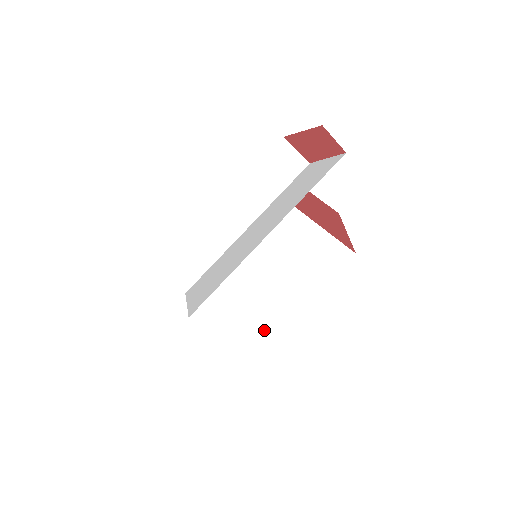
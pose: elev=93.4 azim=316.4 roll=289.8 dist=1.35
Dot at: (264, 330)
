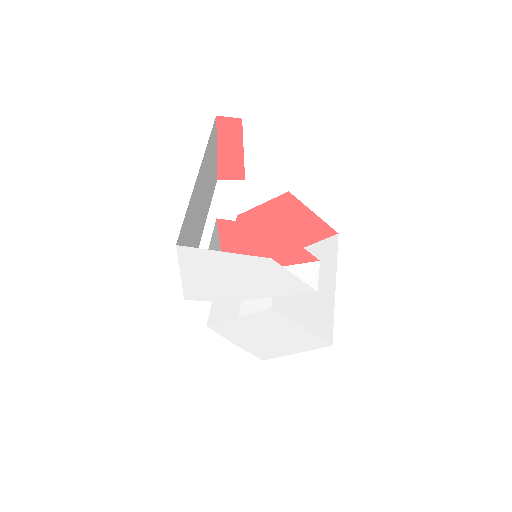
Dot at: (292, 271)
